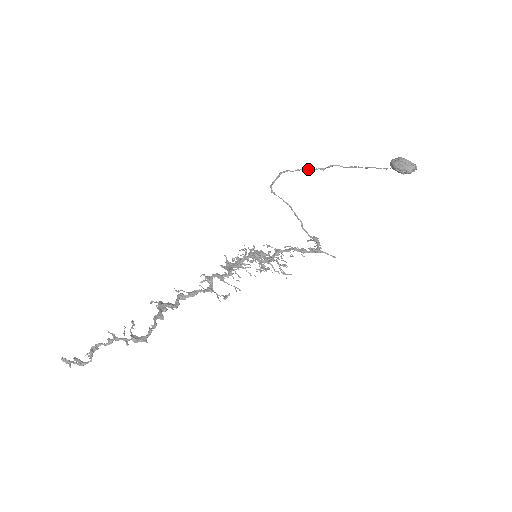
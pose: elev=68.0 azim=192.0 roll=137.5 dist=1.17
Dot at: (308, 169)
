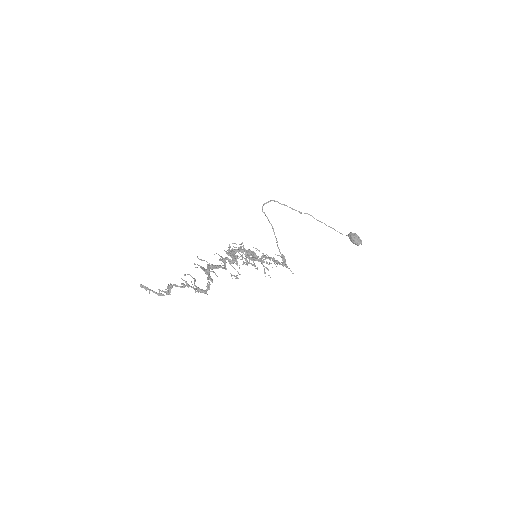
Dot at: (291, 208)
